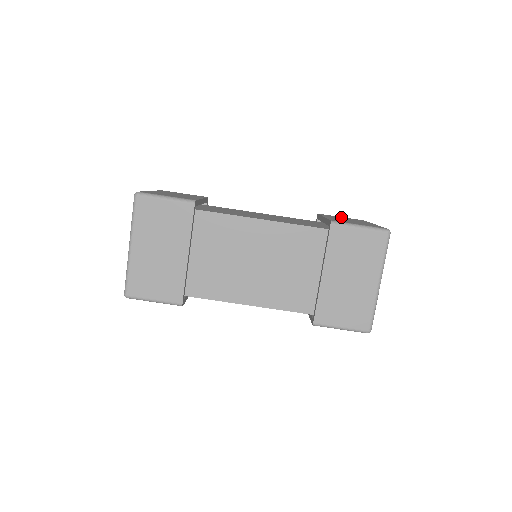
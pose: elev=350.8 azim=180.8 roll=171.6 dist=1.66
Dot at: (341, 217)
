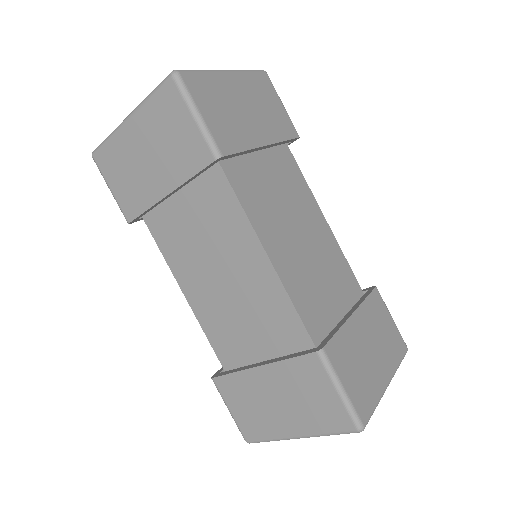
Dot at: occluded
